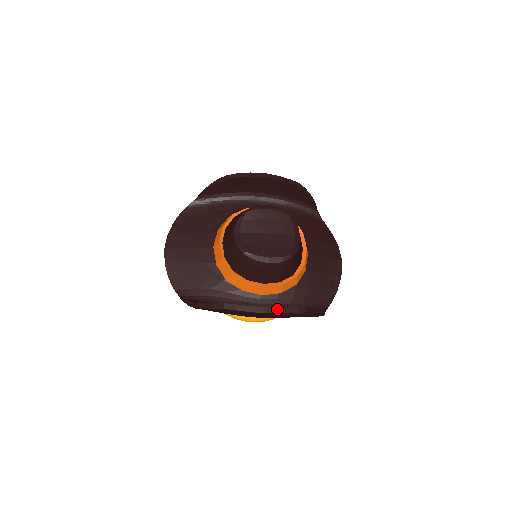
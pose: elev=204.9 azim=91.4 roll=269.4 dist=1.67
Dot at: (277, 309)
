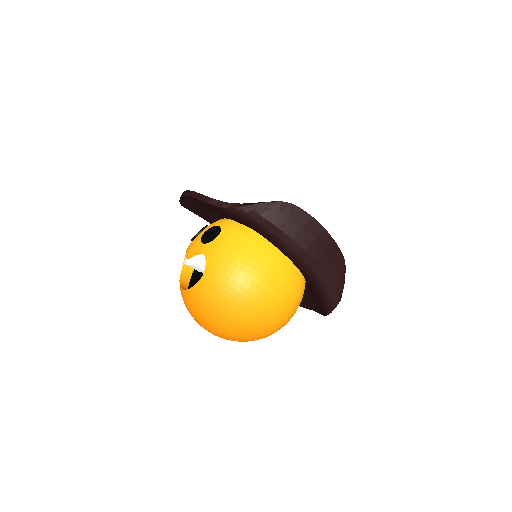
Dot at: (329, 236)
